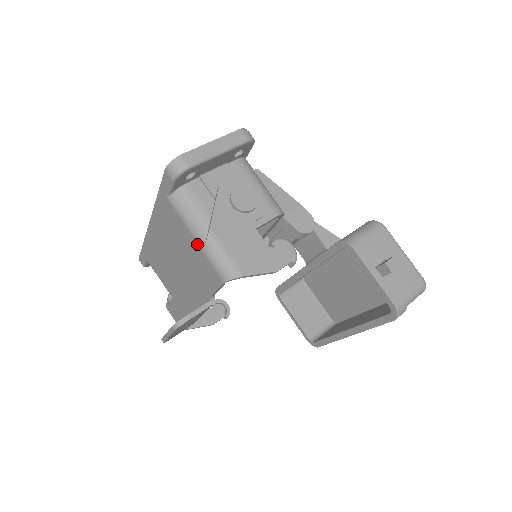
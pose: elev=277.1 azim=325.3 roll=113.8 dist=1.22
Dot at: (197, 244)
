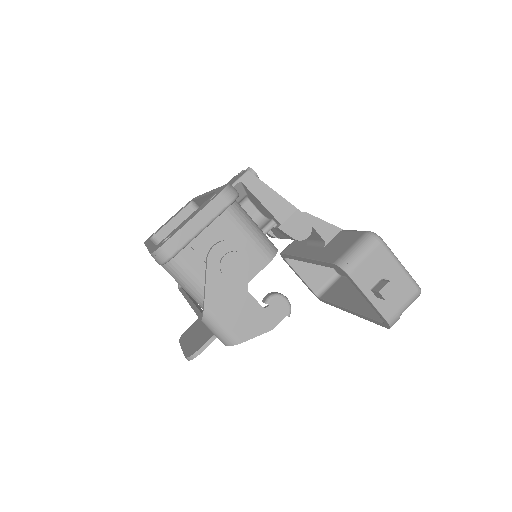
Dot at: occluded
